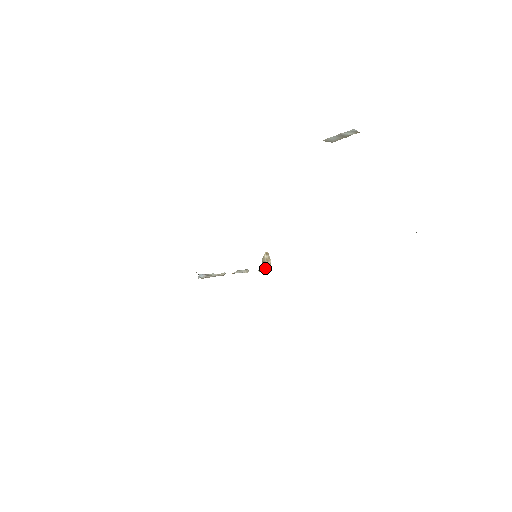
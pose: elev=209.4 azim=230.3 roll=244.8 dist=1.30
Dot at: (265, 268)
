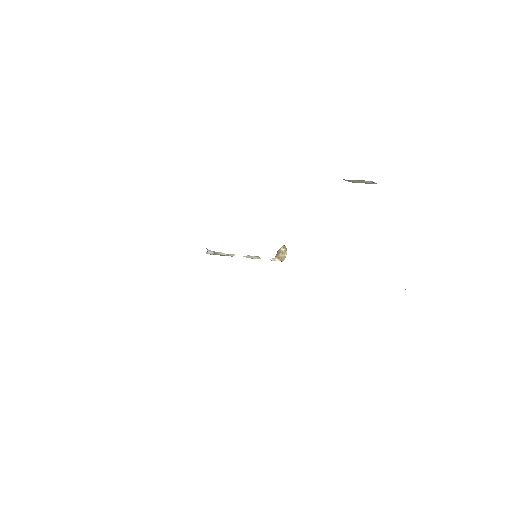
Dot at: (277, 260)
